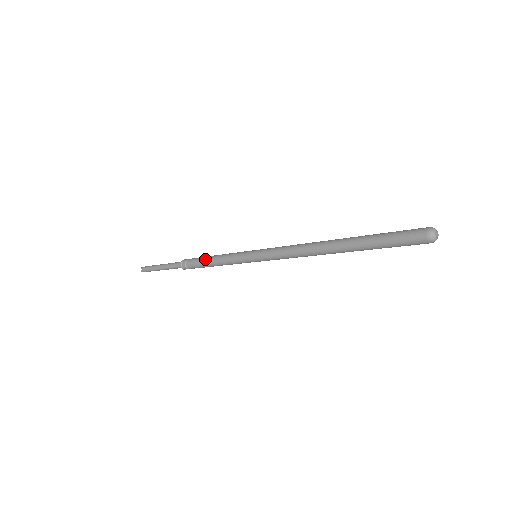
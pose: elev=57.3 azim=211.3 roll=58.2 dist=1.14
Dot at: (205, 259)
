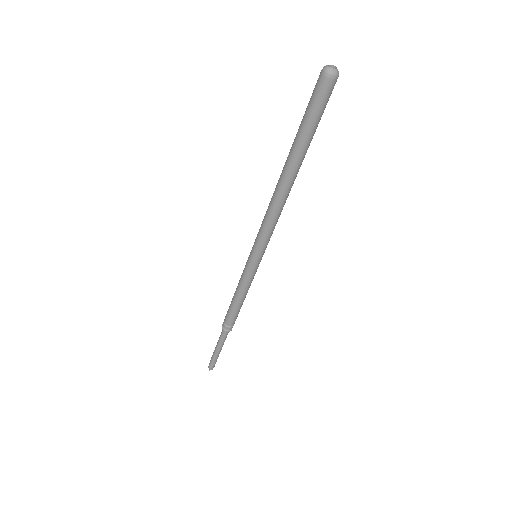
Dot at: (231, 302)
